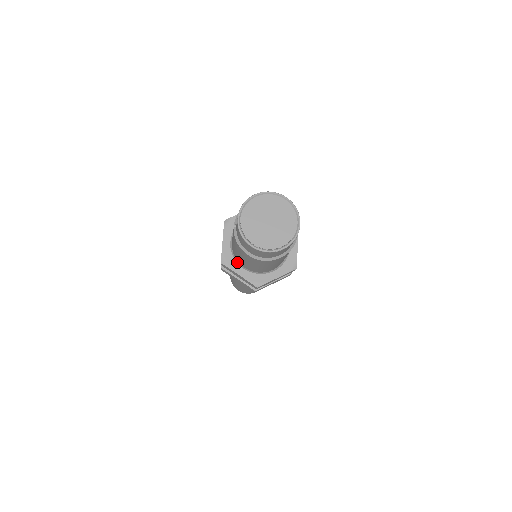
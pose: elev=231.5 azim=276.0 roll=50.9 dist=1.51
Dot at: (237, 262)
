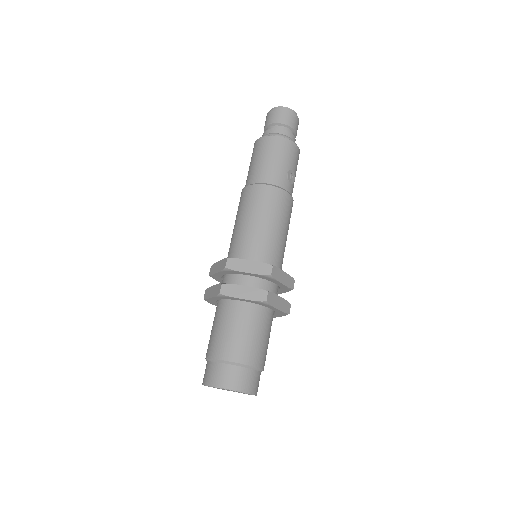
Dot at: occluded
